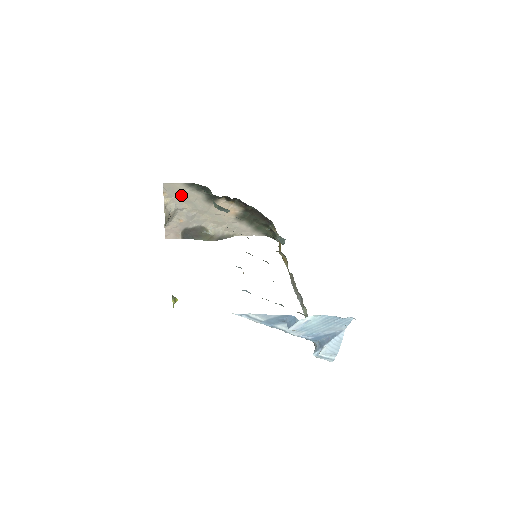
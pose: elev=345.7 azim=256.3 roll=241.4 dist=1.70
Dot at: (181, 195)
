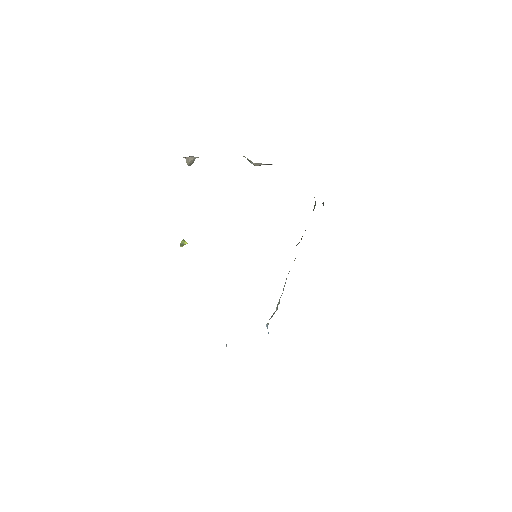
Dot at: occluded
